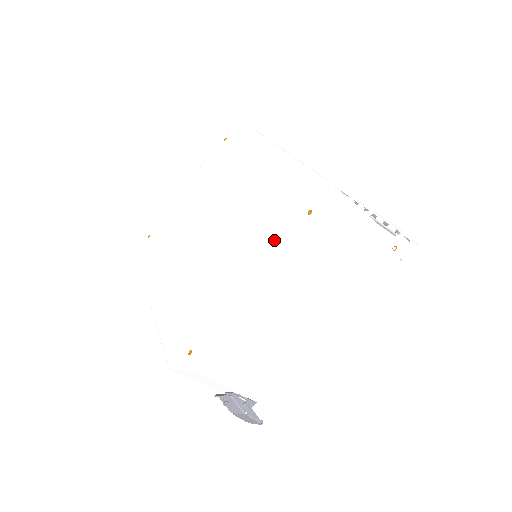
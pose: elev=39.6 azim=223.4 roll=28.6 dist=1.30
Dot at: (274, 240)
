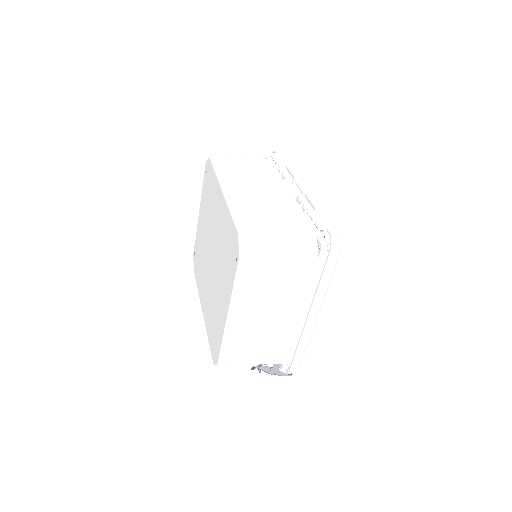
Dot at: (229, 278)
